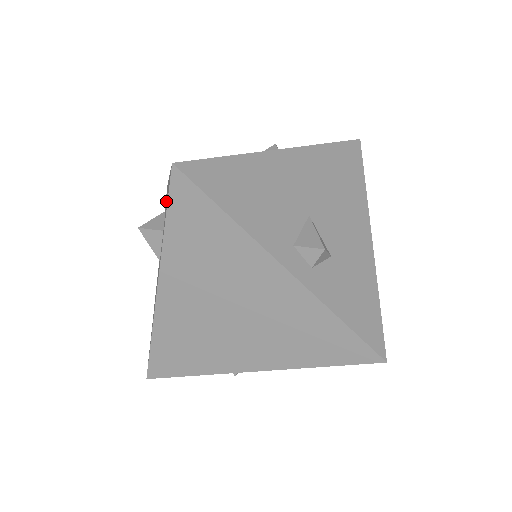
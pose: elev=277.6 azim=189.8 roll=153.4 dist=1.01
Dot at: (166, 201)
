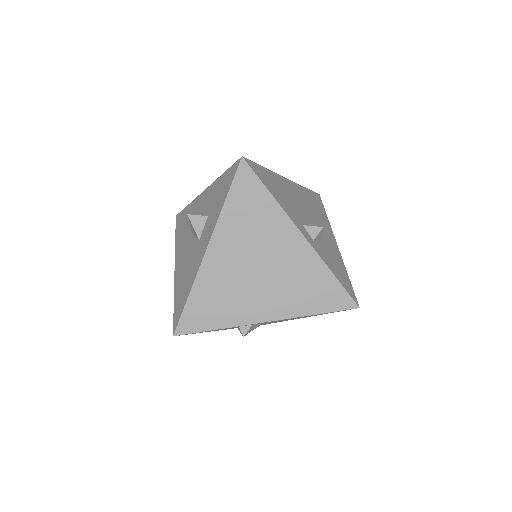
Dot at: (203, 204)
